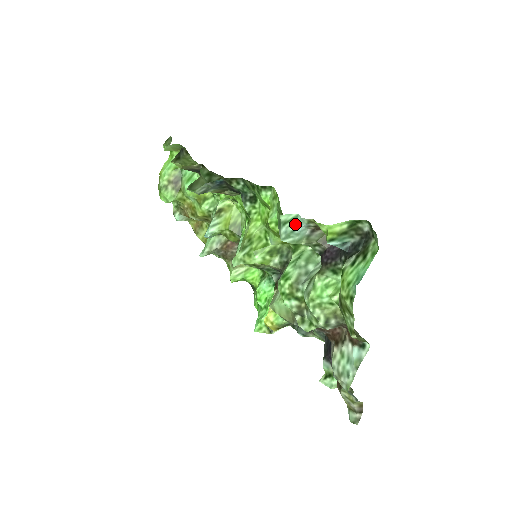
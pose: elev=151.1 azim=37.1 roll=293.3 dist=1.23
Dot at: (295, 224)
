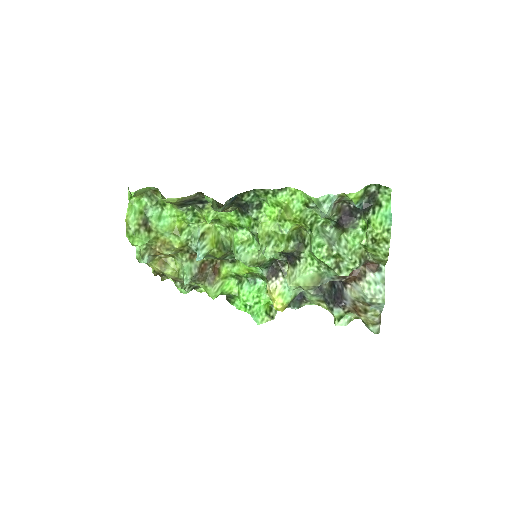
Dot at: (331, 200)
